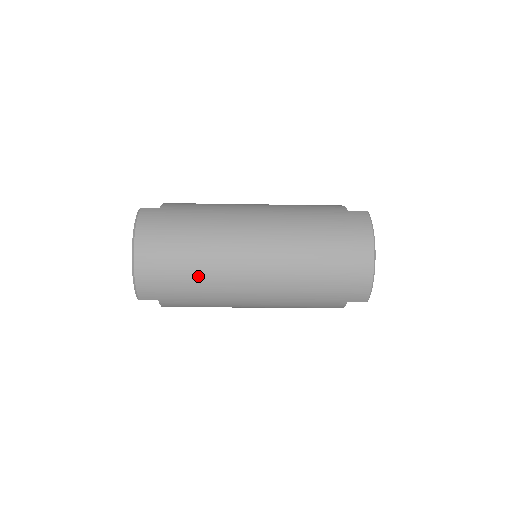
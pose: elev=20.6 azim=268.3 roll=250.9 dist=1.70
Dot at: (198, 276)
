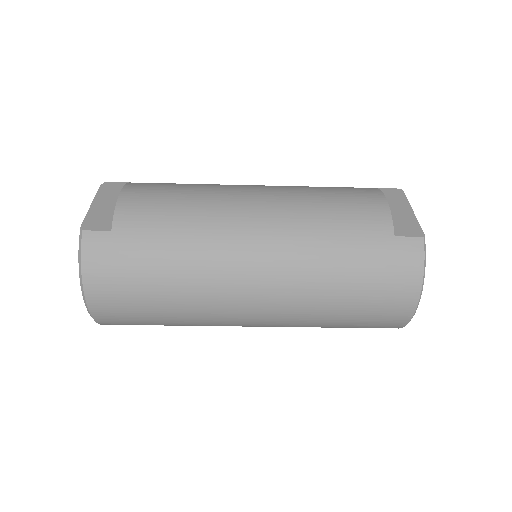
Dot at: (178, 322)
